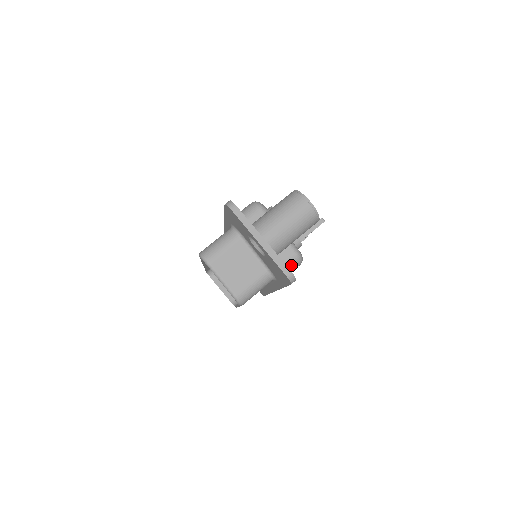
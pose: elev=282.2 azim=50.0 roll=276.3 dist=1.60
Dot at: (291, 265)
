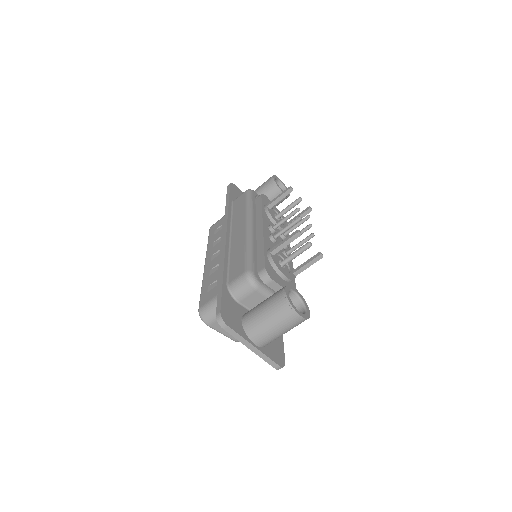
Dot at: occluded
